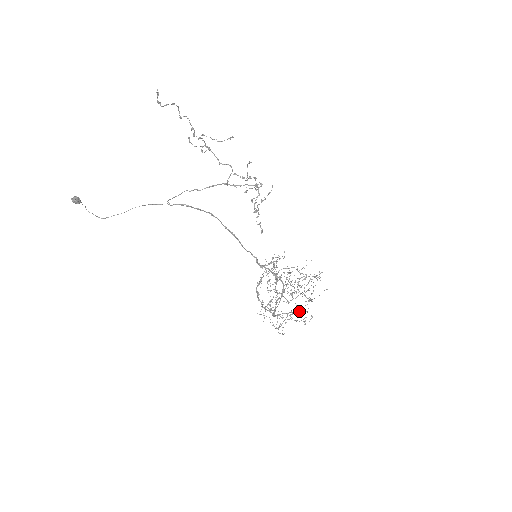
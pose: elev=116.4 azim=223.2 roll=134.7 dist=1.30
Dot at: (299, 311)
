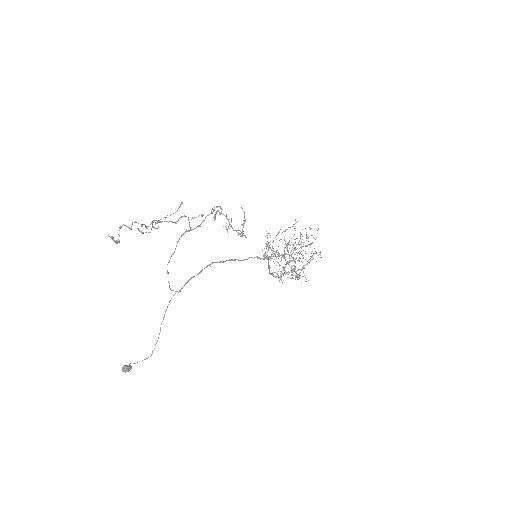
Dot at: (310, 258)
